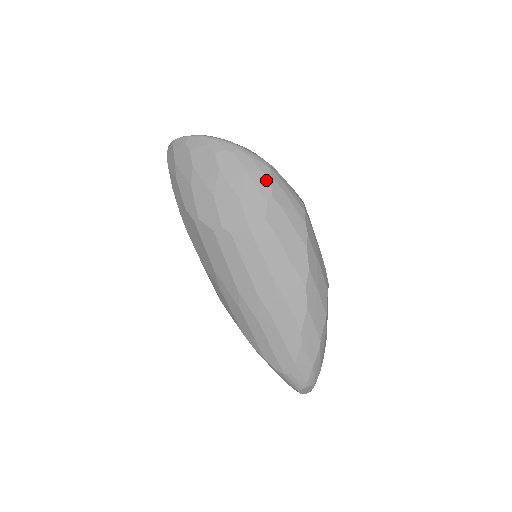
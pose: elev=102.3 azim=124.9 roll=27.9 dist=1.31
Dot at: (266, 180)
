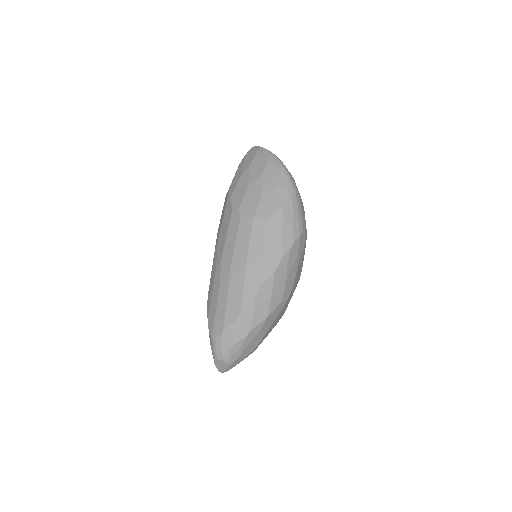
Dot at: (286, 197)
